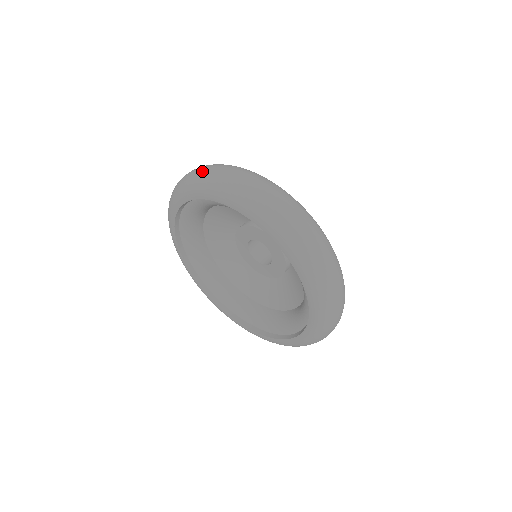
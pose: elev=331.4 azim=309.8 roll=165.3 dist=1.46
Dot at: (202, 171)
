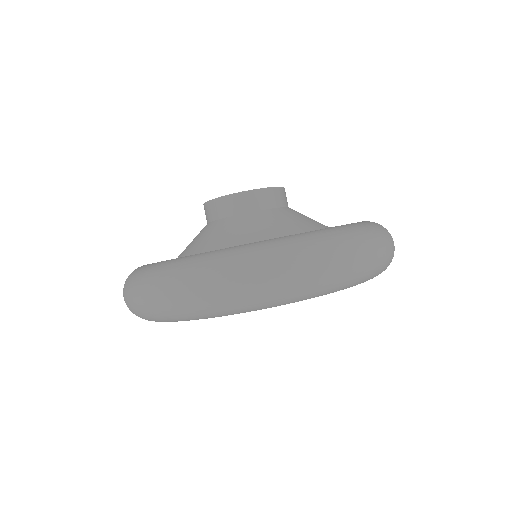
Dot at: (258, 290)
